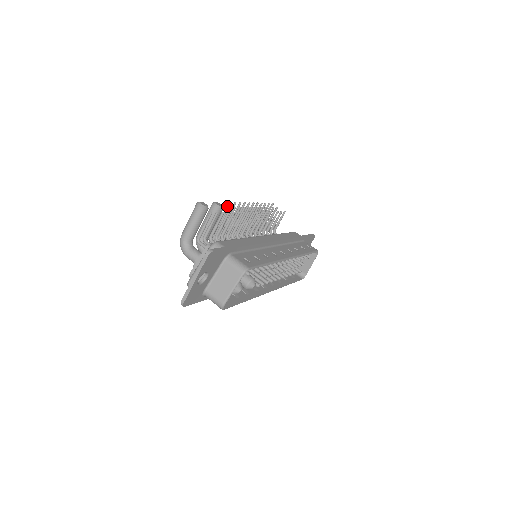
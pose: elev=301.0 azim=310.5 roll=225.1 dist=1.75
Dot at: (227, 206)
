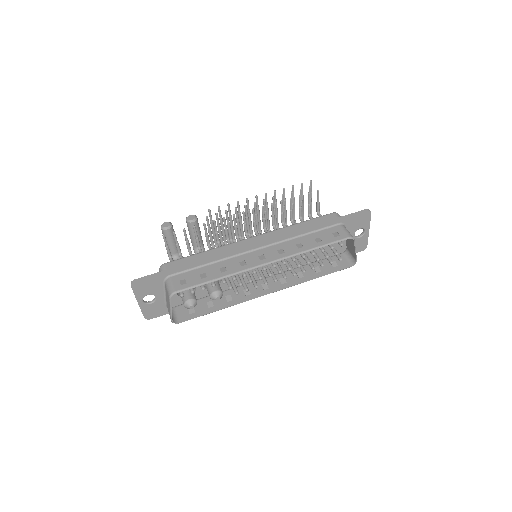
Dot at: (218, 210)
